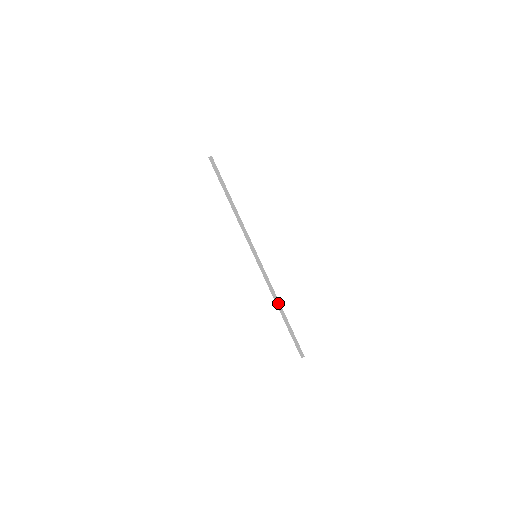
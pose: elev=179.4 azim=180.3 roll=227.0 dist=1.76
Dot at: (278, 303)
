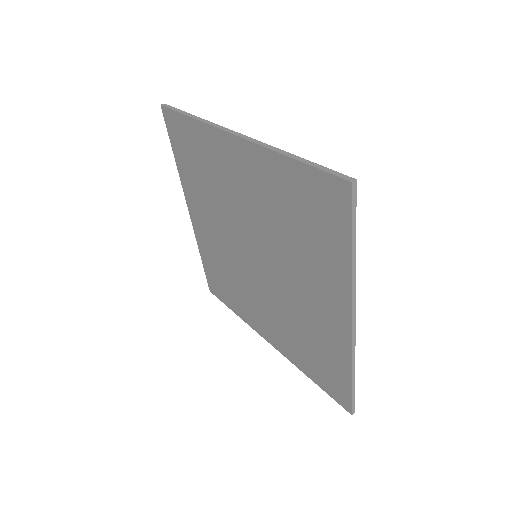
Dot at: (354, 369)
